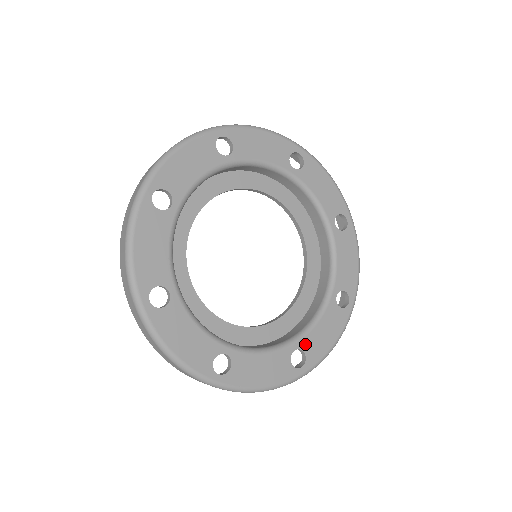
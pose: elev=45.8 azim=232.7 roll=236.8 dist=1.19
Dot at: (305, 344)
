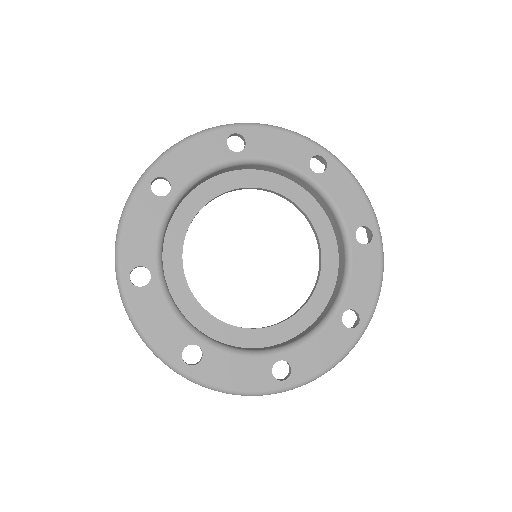
Dot at: (293, 357)
